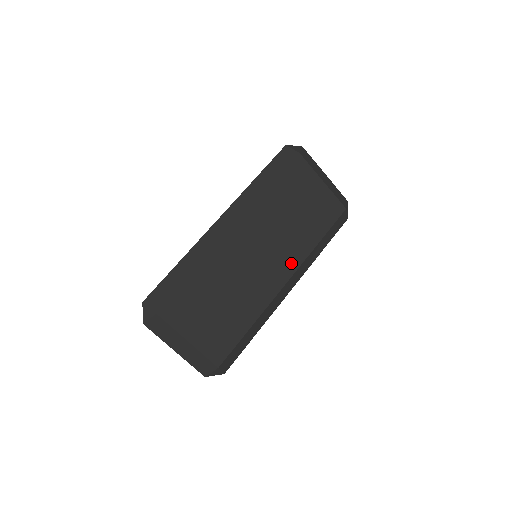
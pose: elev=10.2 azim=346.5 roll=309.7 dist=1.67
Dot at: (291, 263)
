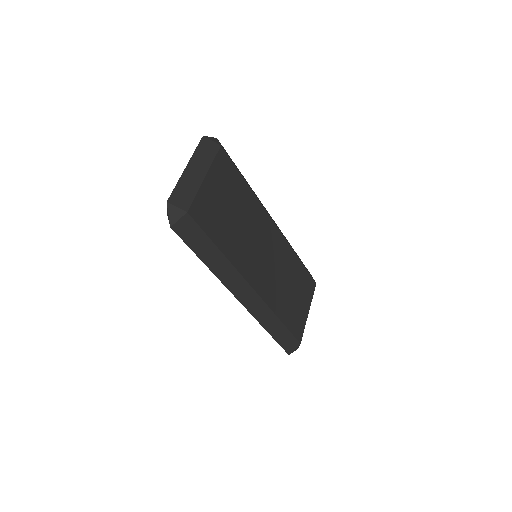
Dot at: (265, 291)
